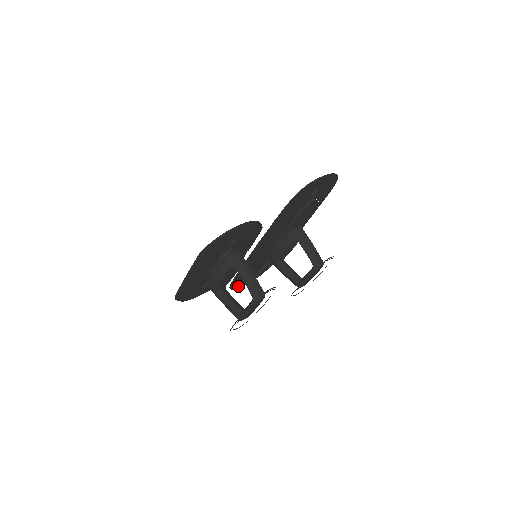
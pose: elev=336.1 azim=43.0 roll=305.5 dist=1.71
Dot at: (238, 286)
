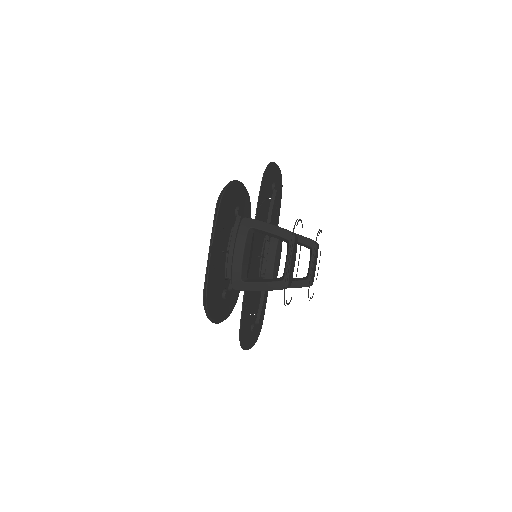
Dot at: (245, 345)
